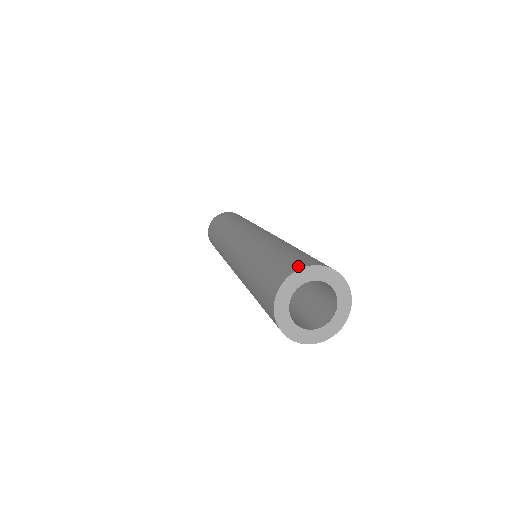
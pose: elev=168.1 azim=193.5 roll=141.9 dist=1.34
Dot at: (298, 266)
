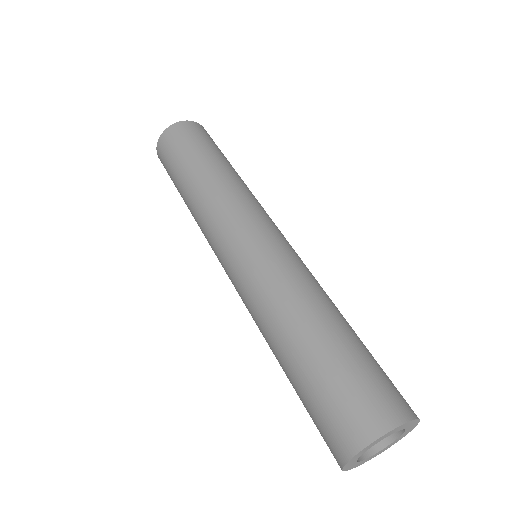
Dot at: (395, 416)
